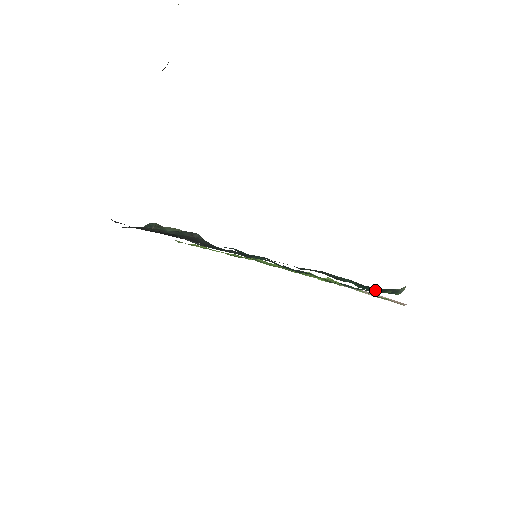
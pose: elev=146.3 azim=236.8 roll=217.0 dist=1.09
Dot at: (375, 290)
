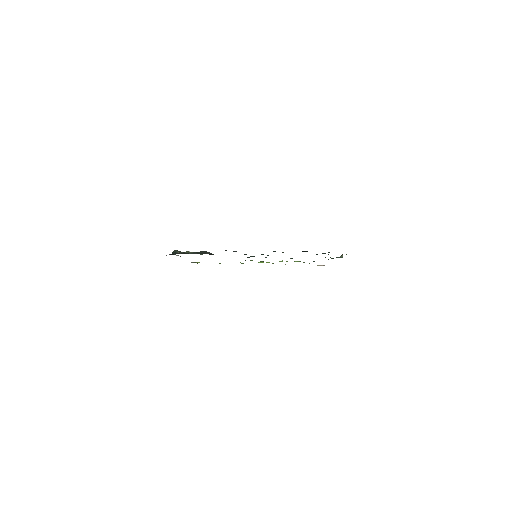
Dot at: occluded
